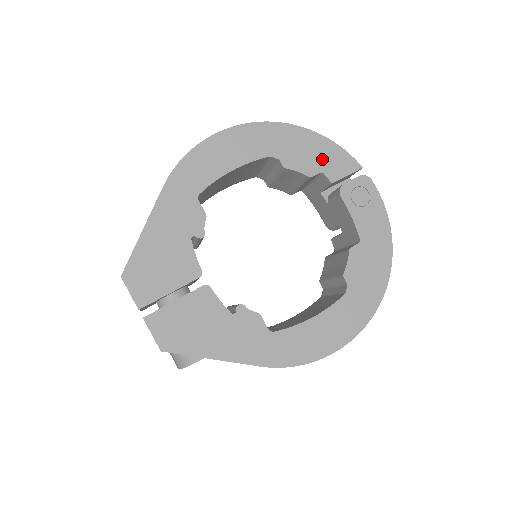
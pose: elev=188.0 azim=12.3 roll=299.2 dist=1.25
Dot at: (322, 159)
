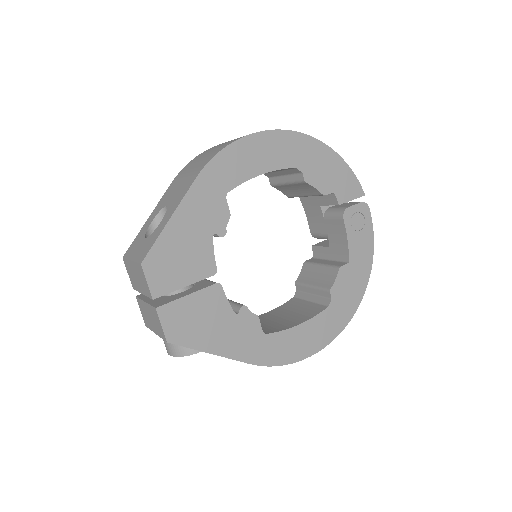
Dot at: (336, 180)
